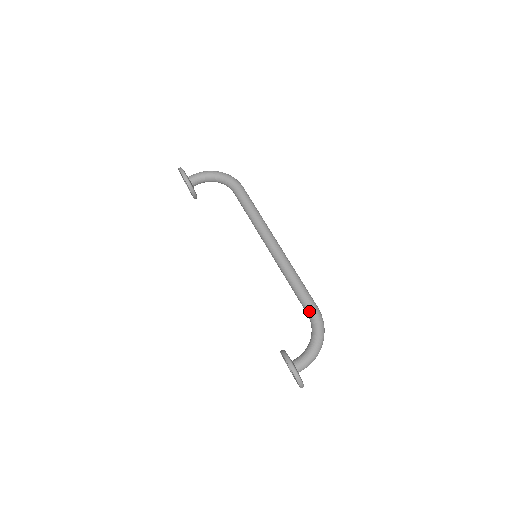
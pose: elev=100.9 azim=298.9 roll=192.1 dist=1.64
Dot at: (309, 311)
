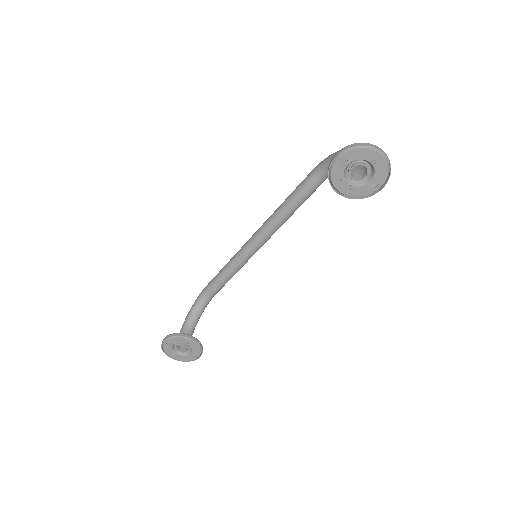
Dot at: (312, 176)
